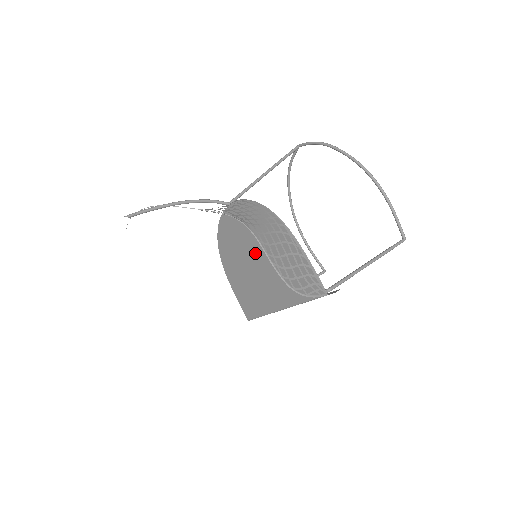
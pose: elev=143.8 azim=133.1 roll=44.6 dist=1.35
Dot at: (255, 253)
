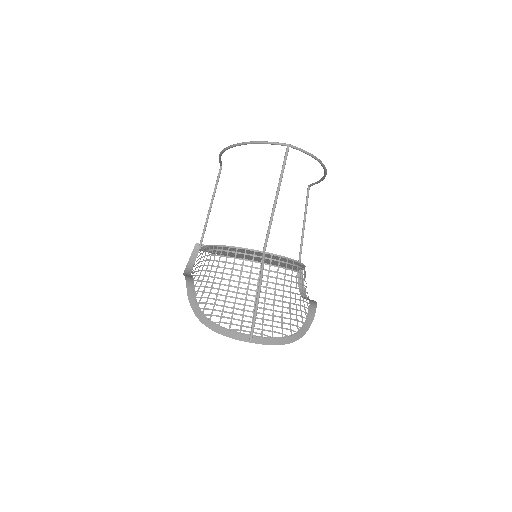
Dot at: occluded
